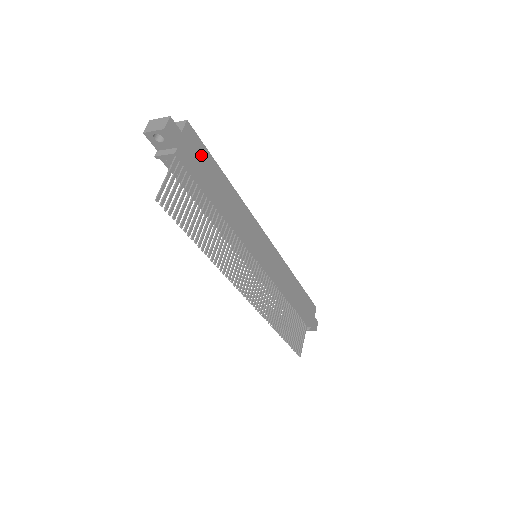
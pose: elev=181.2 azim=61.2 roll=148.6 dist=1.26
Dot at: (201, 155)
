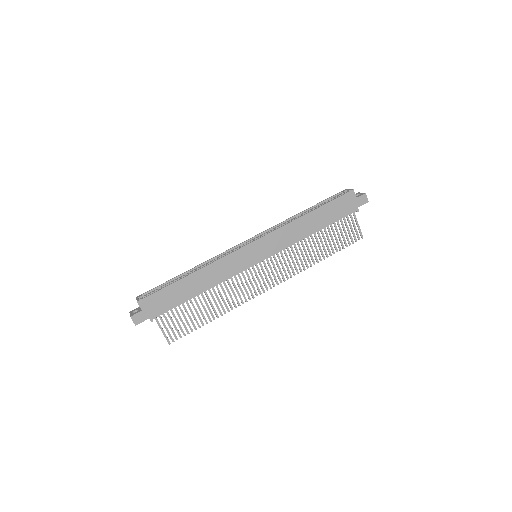
Dot at: (161, 298)
